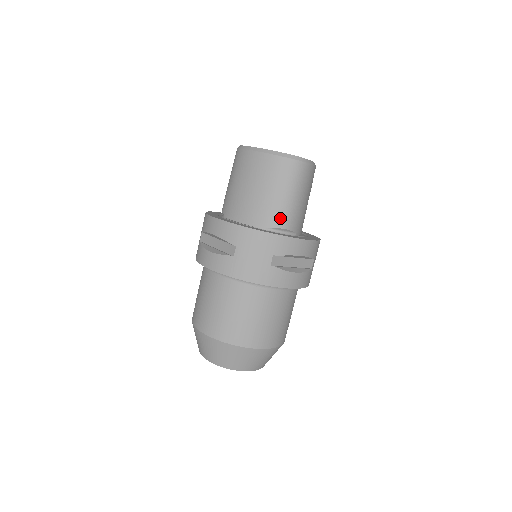
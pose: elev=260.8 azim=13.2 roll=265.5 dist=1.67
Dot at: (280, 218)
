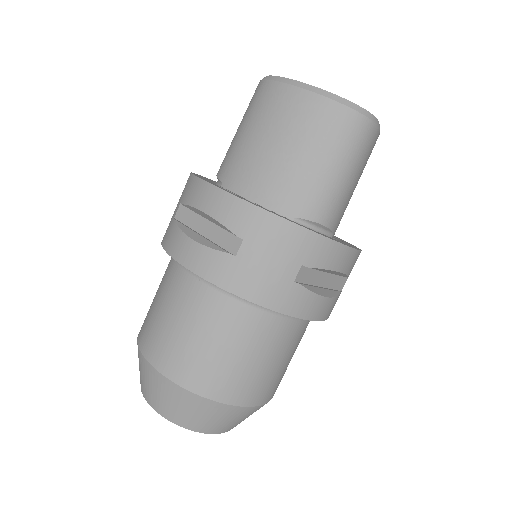
Dot at: (319, 206)
